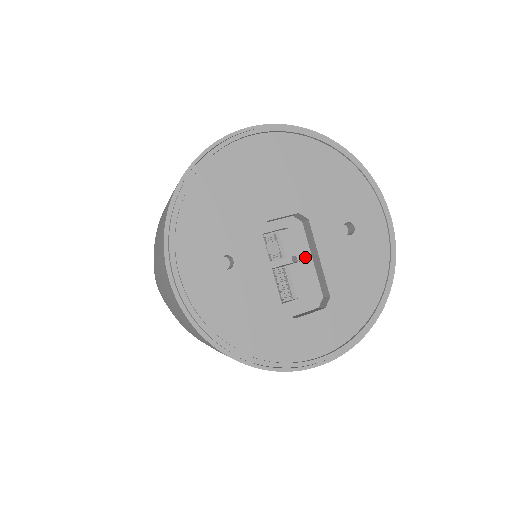
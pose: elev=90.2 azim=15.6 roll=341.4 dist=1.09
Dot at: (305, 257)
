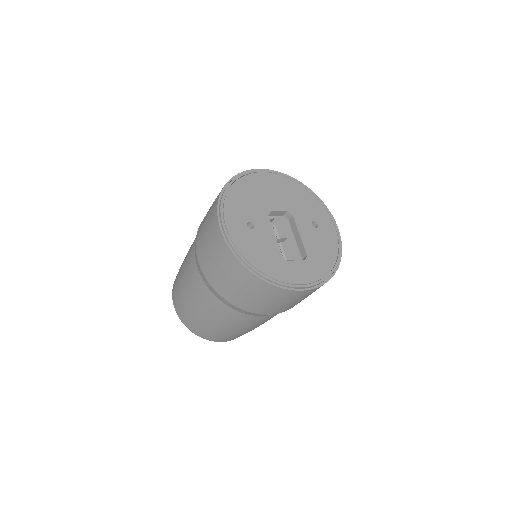
Dot at: occluded
